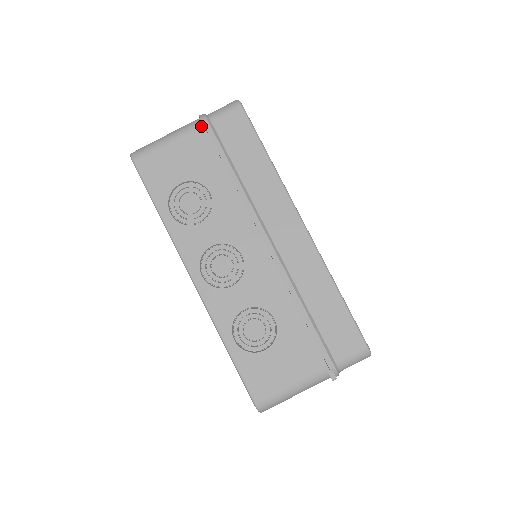
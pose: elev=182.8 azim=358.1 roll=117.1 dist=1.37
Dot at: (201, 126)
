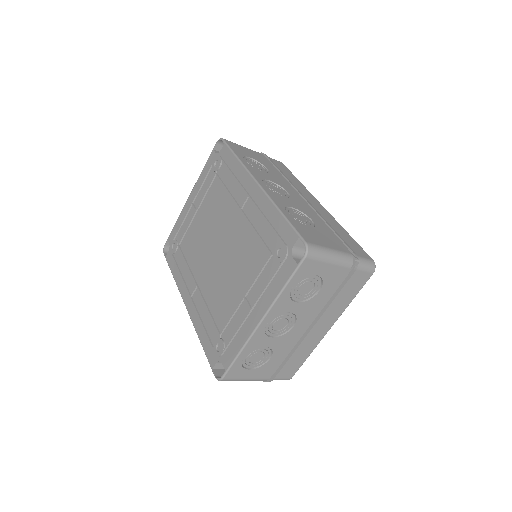
Dot at: (262, 154)
